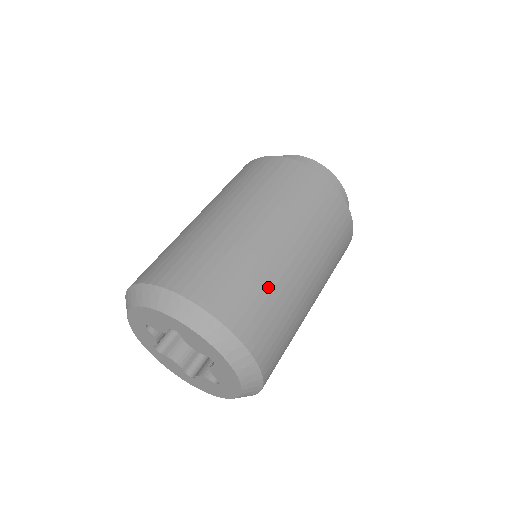
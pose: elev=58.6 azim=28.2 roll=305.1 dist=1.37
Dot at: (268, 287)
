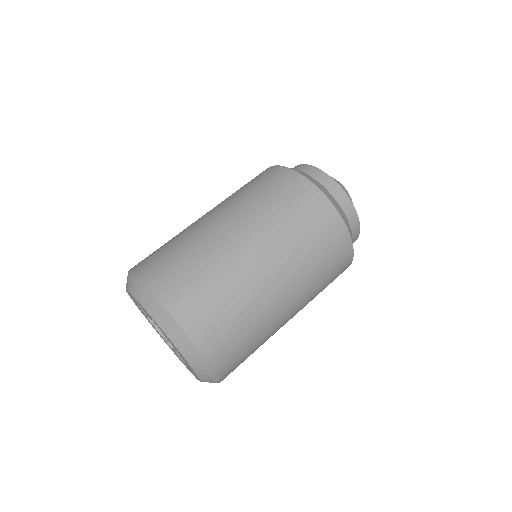
Dot at: occluded
